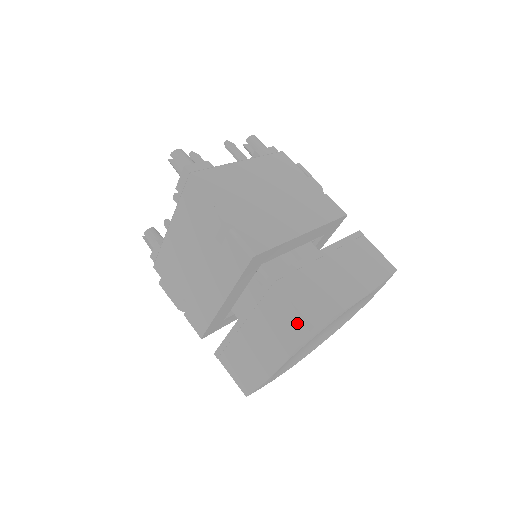
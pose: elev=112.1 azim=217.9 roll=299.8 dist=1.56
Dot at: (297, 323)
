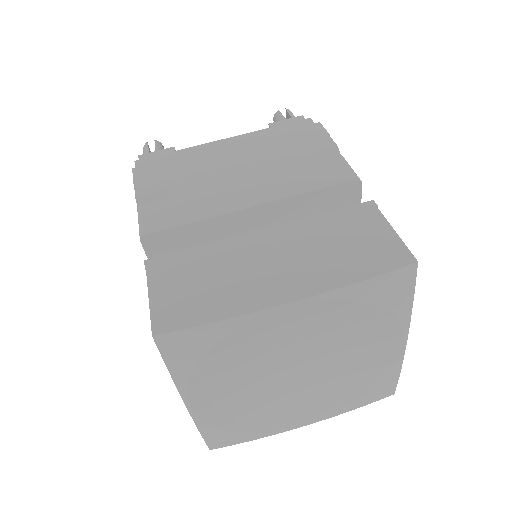
Dot at: (388, 252)
